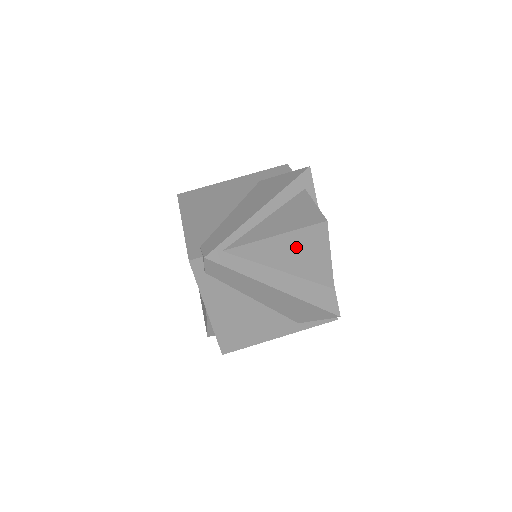
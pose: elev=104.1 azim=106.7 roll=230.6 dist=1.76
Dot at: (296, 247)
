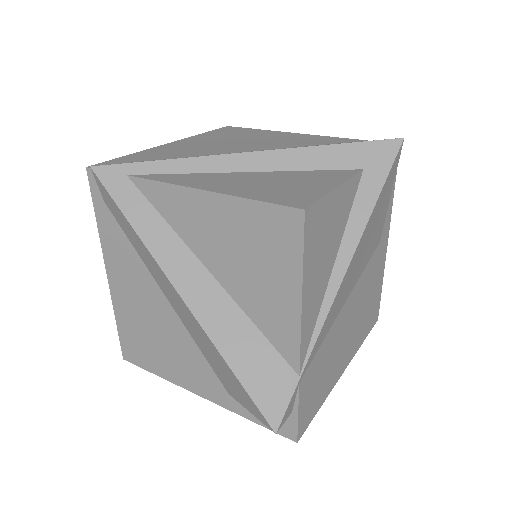
Dot at: (239, 237)
